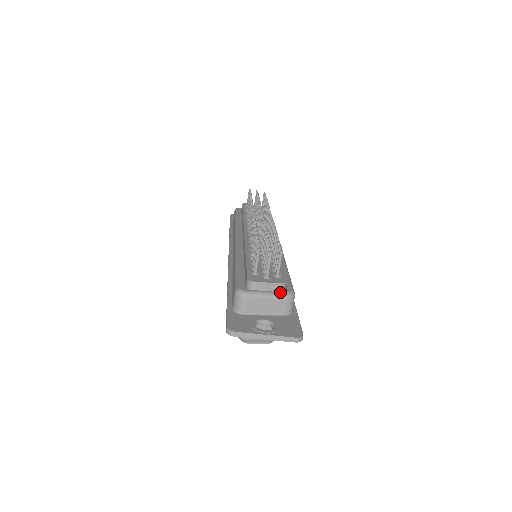
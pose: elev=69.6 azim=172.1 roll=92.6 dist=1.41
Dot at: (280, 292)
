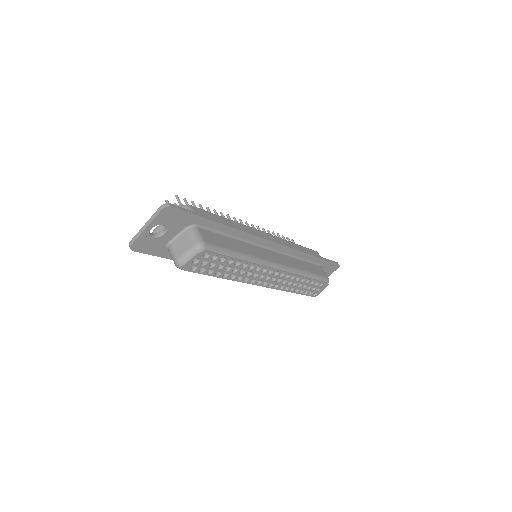
Dot at: occluded
